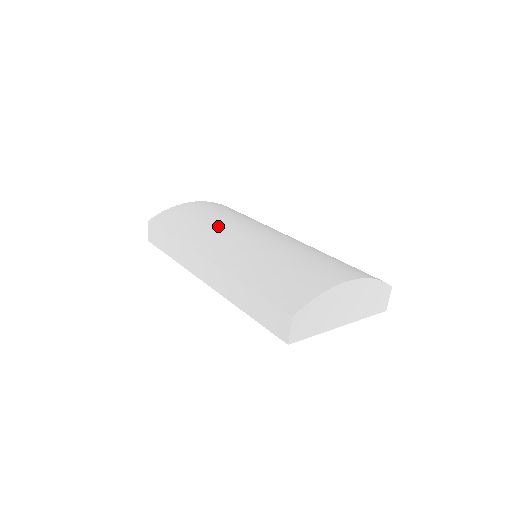
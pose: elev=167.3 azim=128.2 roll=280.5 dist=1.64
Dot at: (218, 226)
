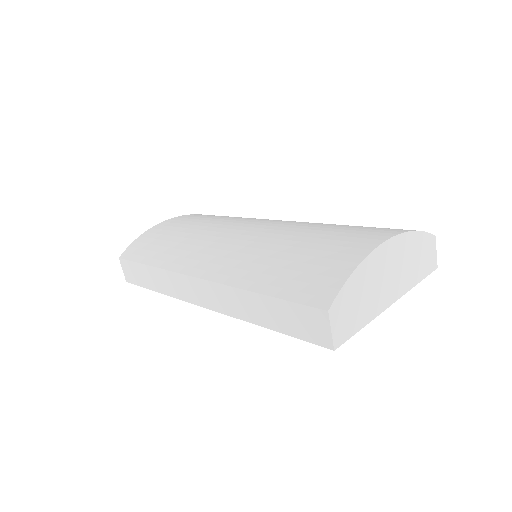
Dot at: (199, 236)
